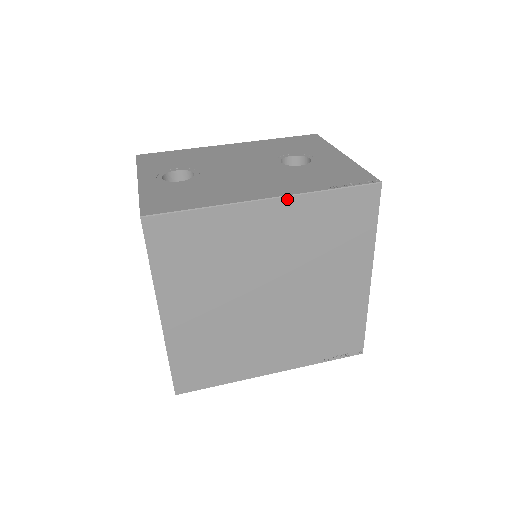
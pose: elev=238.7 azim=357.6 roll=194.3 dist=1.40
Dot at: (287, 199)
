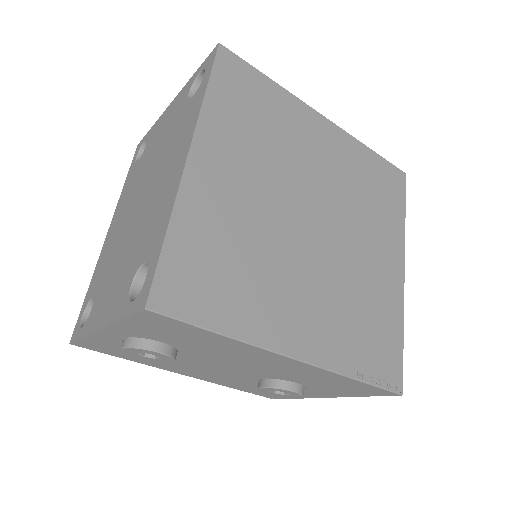
Dot at: (339, 129)
